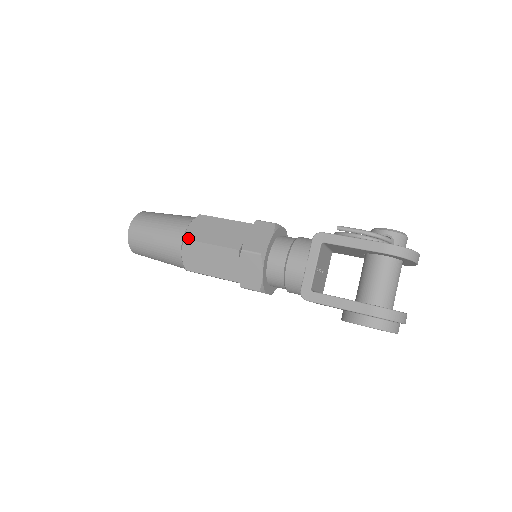
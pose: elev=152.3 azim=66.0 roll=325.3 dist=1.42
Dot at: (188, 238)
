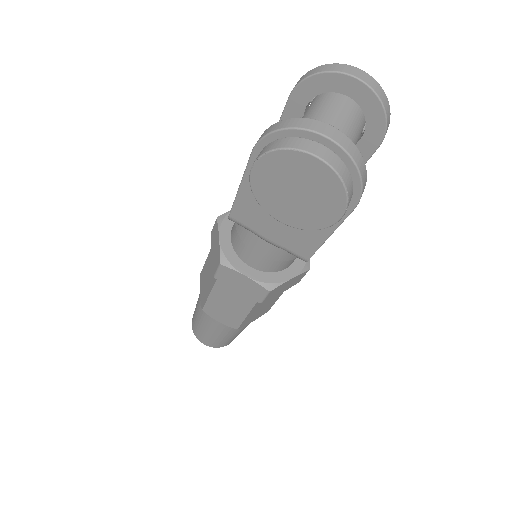
Dot at: occluded
